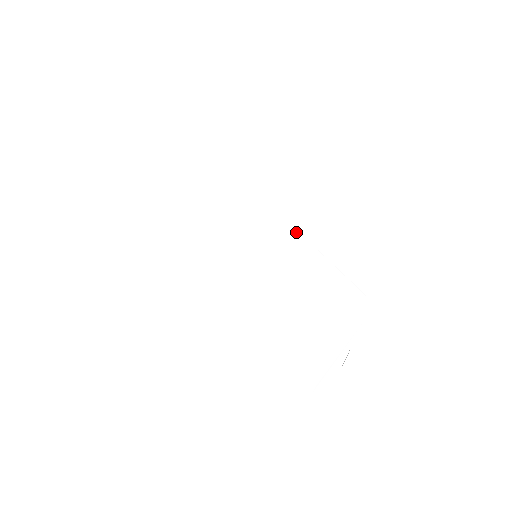
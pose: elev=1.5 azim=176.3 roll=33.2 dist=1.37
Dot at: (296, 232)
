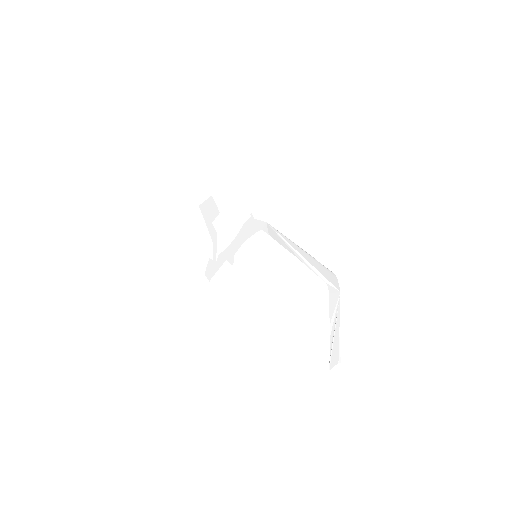
Dot at: (270, 226)
